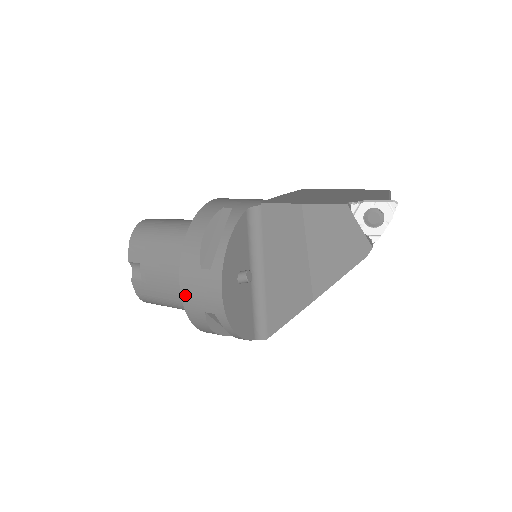
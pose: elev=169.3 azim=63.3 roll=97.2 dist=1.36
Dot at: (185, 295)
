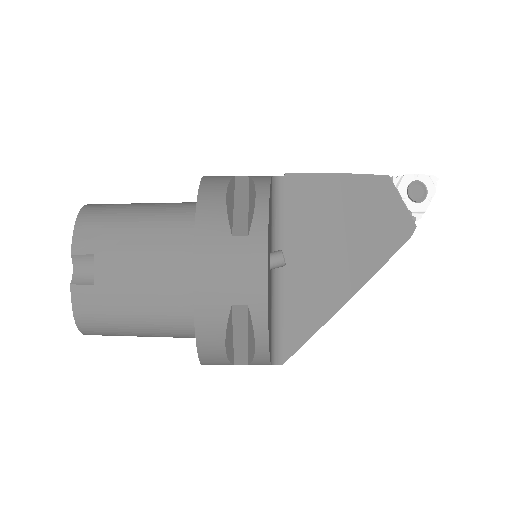
Dot at: (201, 279)
